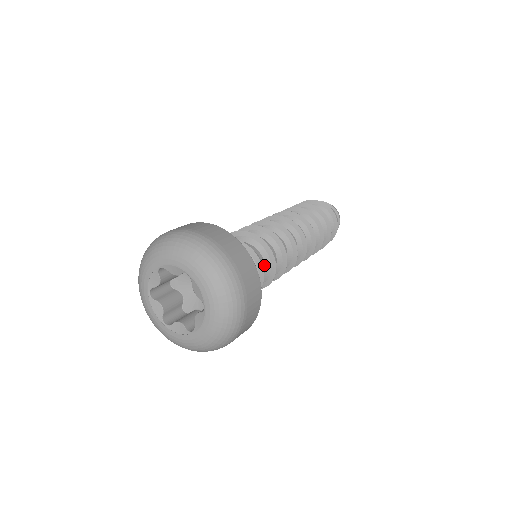
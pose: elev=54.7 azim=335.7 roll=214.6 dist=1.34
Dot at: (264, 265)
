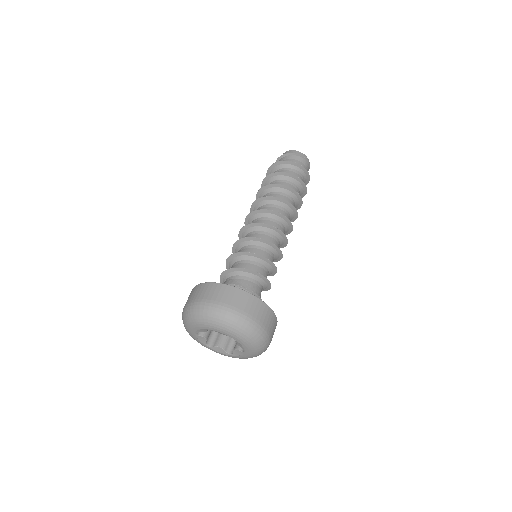
Dot at: (260, 264)
